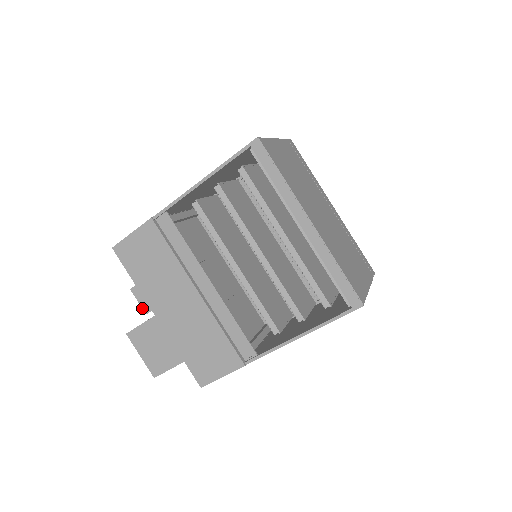
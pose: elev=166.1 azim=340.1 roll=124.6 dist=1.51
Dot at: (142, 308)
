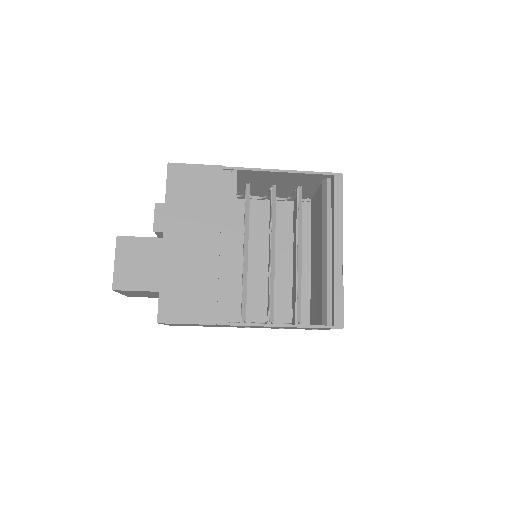
Dot at: (154, 224)
